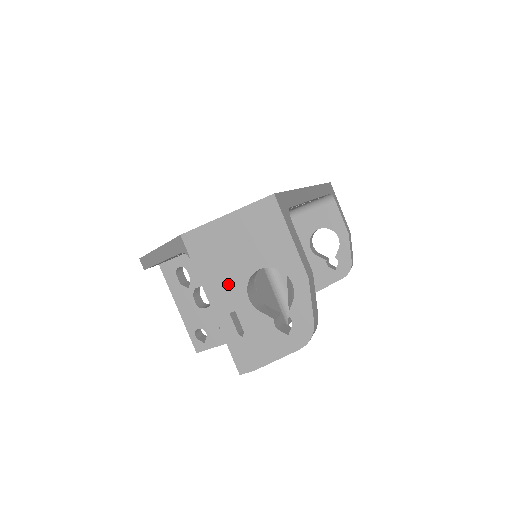
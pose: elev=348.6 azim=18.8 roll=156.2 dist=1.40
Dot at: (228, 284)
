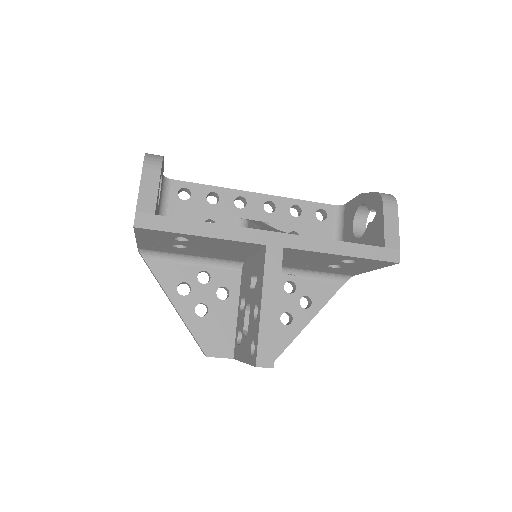
Dot at: occluded
